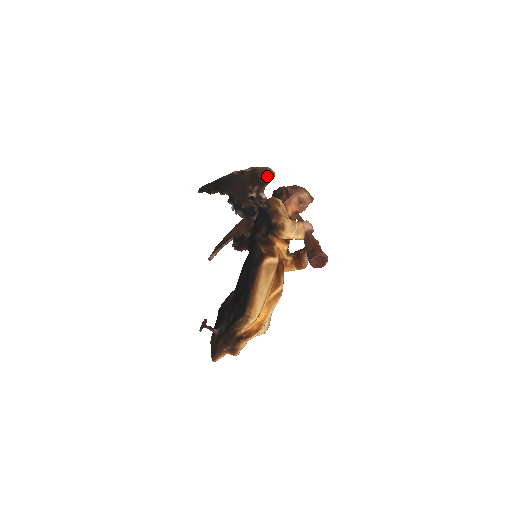
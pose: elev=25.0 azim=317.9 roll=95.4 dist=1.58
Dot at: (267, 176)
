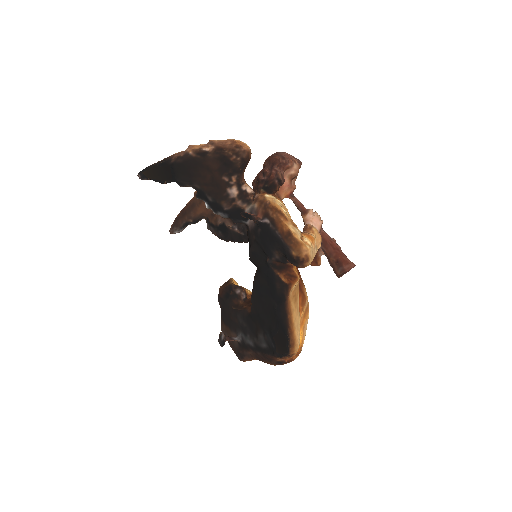
Dot at: (243, 159)
